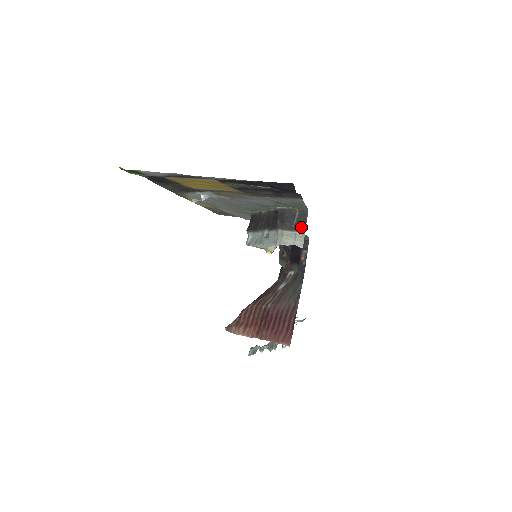
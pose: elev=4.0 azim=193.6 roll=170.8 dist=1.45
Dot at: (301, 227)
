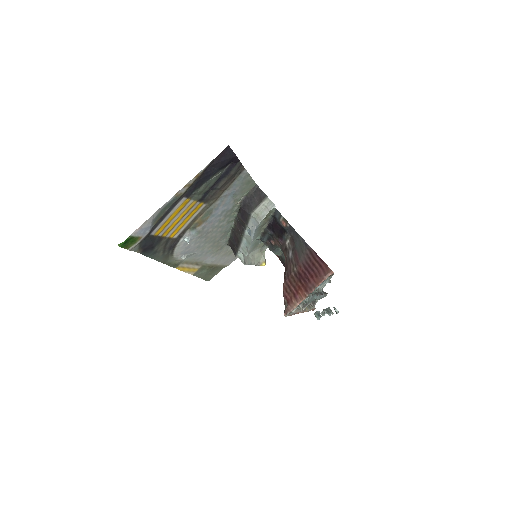
Dot at: (262, 197)
